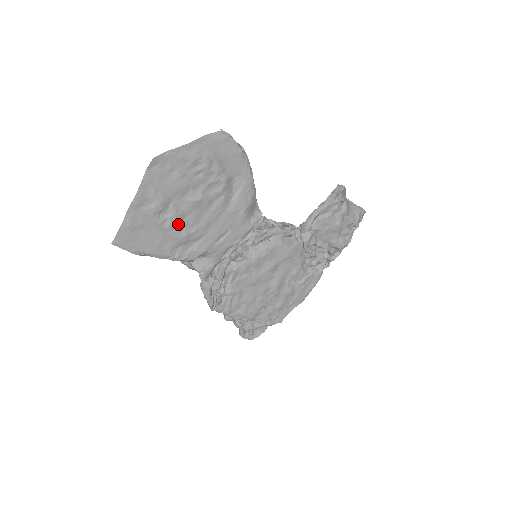
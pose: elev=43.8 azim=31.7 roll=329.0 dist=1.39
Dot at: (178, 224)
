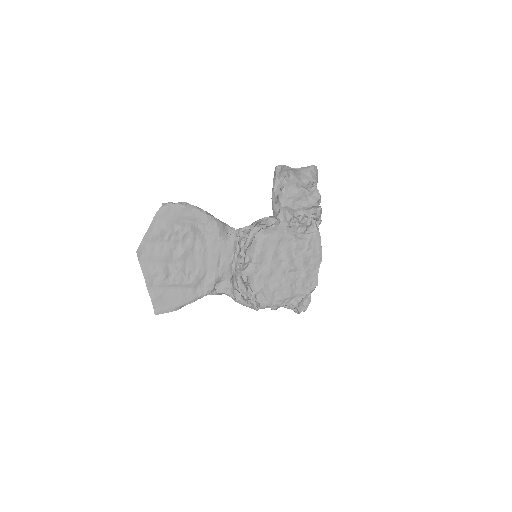
Dot at: (184, 276)
